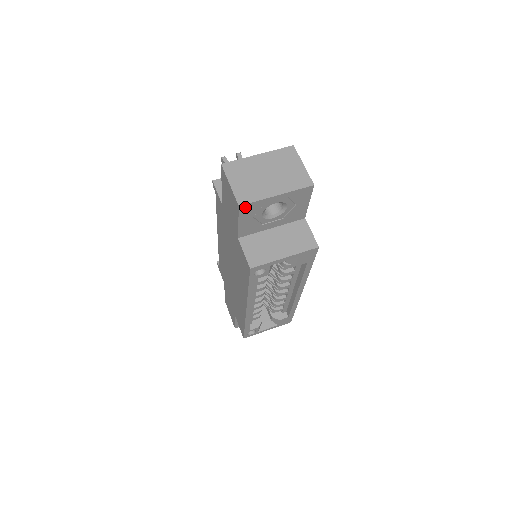
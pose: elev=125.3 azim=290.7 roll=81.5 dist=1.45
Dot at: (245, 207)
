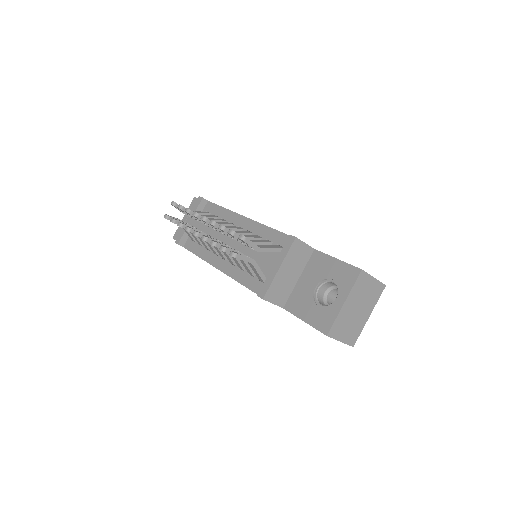
Dot at: occluded
